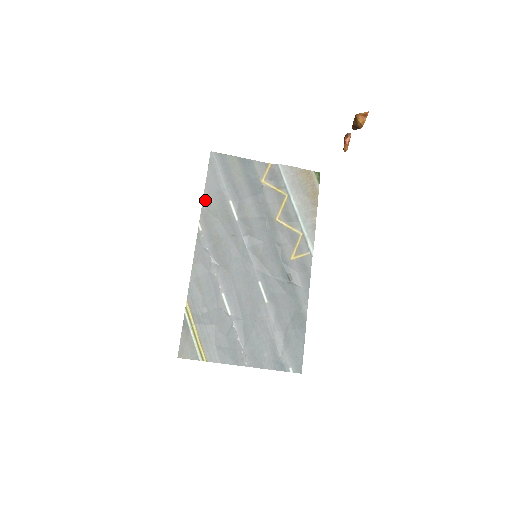
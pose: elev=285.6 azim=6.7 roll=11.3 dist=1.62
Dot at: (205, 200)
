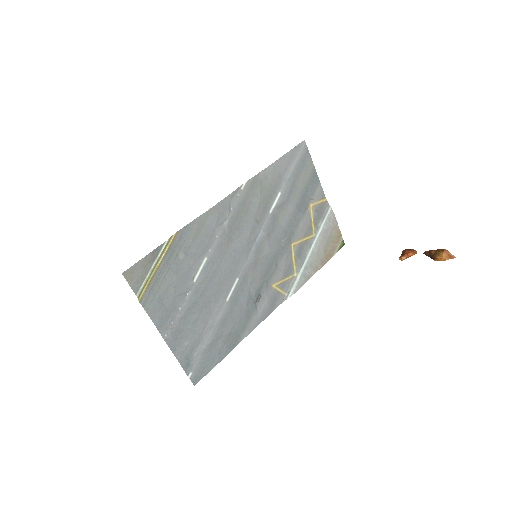
Dot at: (267, 170)
